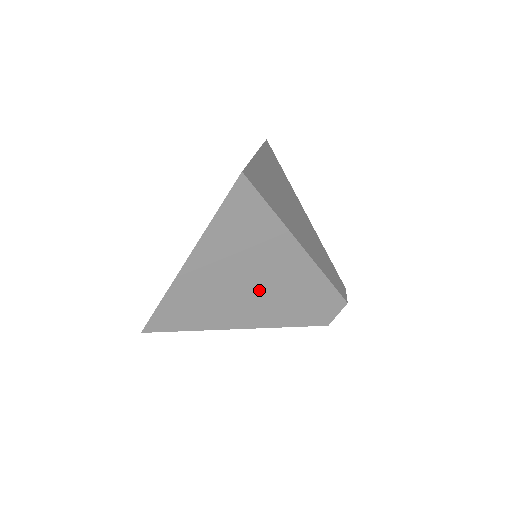
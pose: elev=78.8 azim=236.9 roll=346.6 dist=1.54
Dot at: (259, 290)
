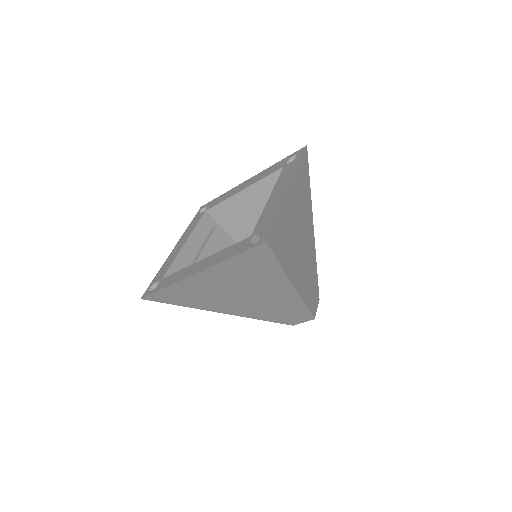
Dot at: (247, 299)
